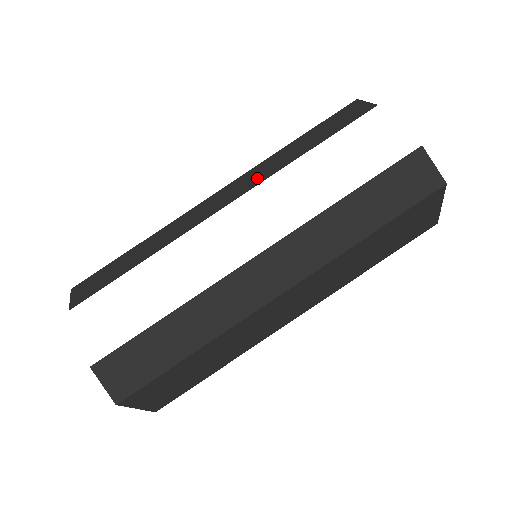
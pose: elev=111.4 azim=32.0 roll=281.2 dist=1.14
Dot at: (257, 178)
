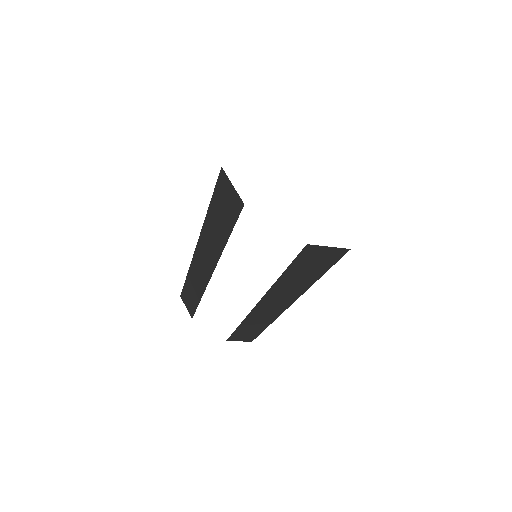
Dot at: (211, 255)
